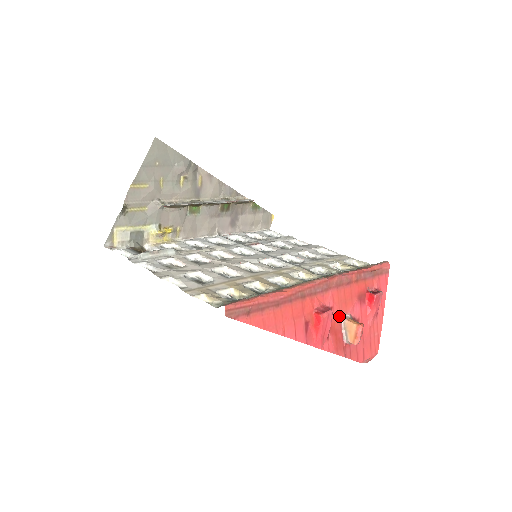
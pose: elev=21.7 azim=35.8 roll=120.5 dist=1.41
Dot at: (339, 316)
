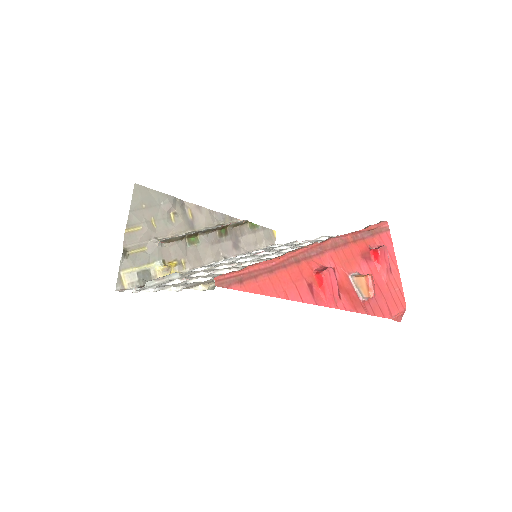
Dot at: (346, 276)
